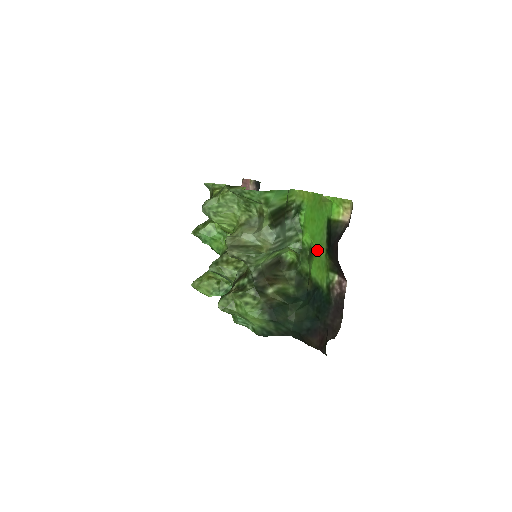
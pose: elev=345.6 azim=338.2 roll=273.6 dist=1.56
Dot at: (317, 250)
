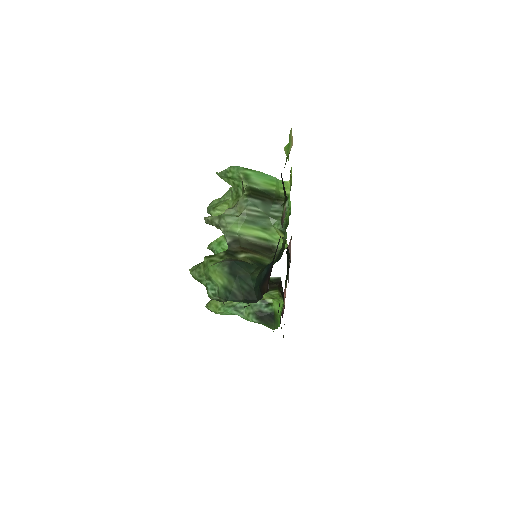
Dot at: occluded
